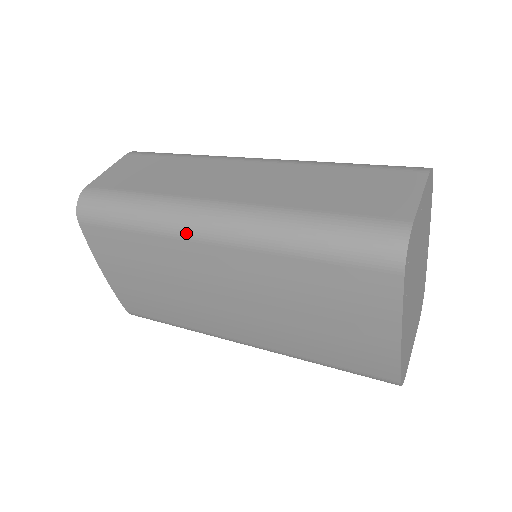
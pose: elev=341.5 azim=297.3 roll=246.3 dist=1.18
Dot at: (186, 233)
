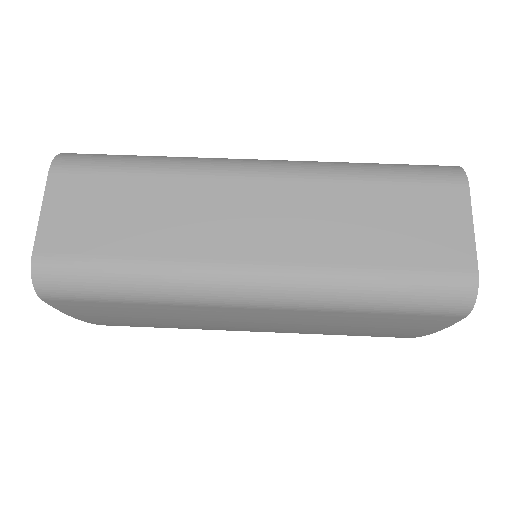
Dot at: (217, 303)
